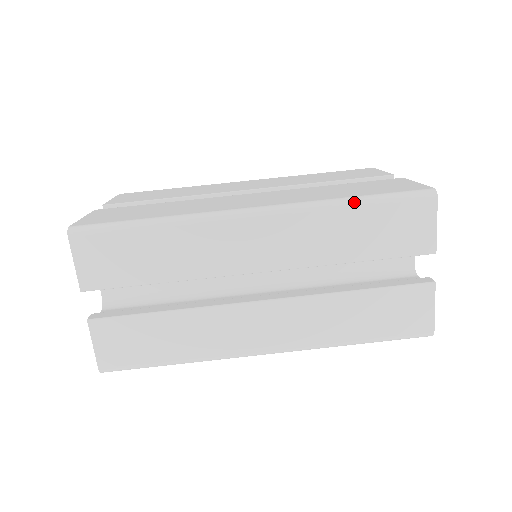
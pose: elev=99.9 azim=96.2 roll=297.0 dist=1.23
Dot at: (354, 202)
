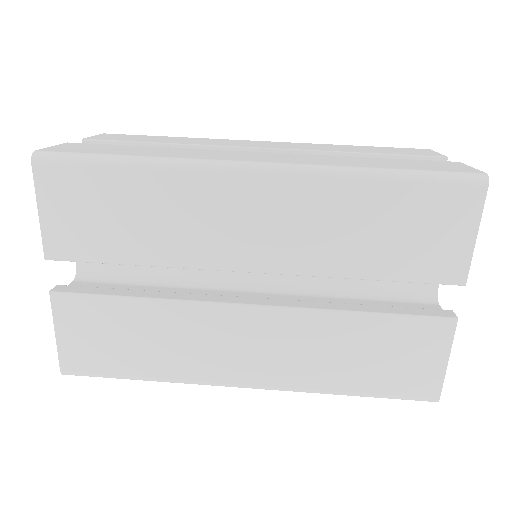
Dot at: occluded
